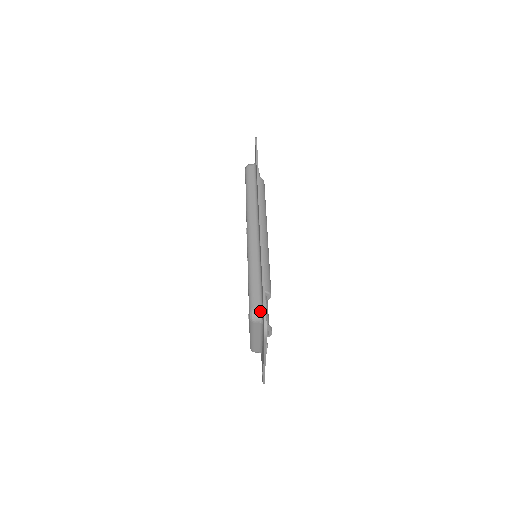
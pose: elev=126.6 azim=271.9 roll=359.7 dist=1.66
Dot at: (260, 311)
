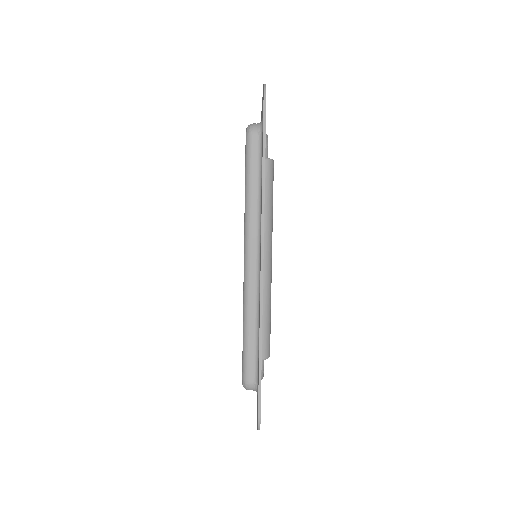
Dot at: (255, 386)
